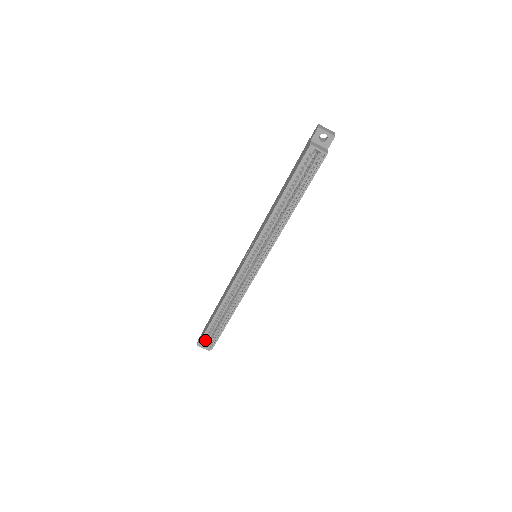
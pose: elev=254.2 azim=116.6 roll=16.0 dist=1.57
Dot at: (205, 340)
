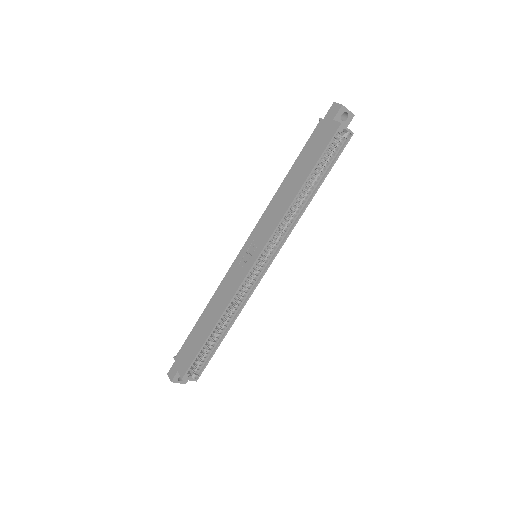
Dot at: (188, 372)
